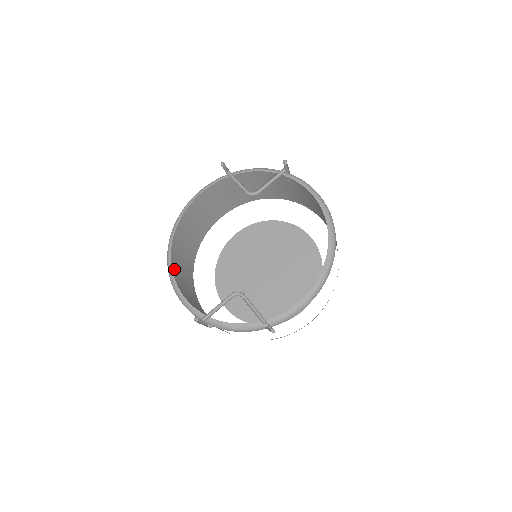
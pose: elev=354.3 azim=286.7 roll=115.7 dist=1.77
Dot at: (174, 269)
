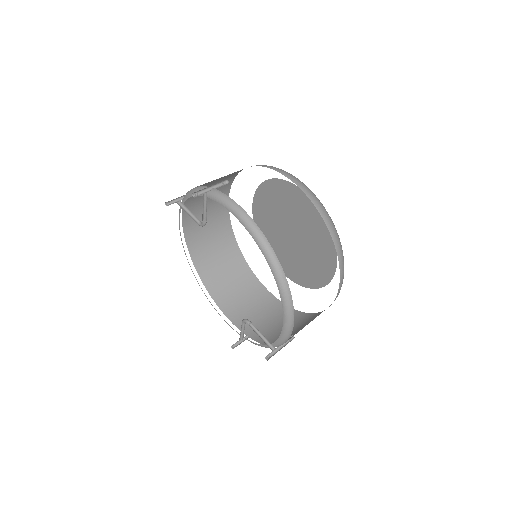
Dot at: (215, 282)
